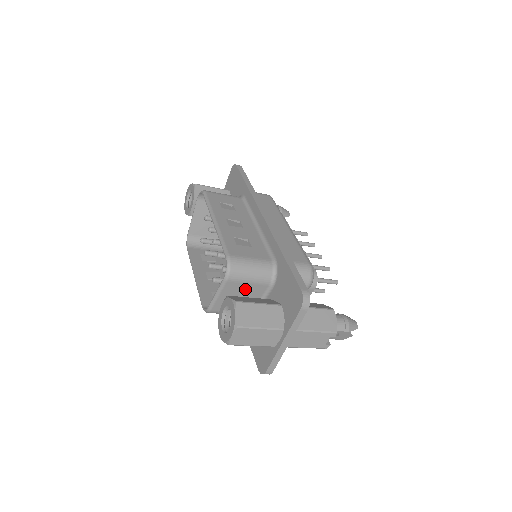
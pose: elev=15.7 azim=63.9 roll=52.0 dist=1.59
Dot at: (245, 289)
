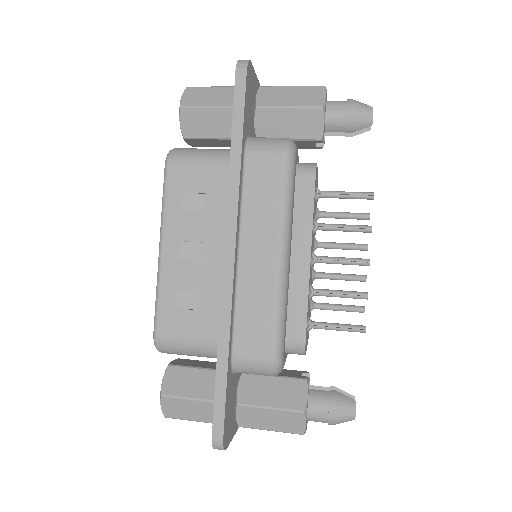
Dot at: occluded
